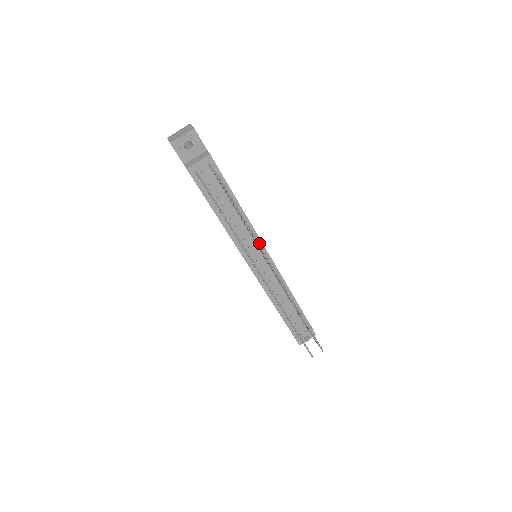
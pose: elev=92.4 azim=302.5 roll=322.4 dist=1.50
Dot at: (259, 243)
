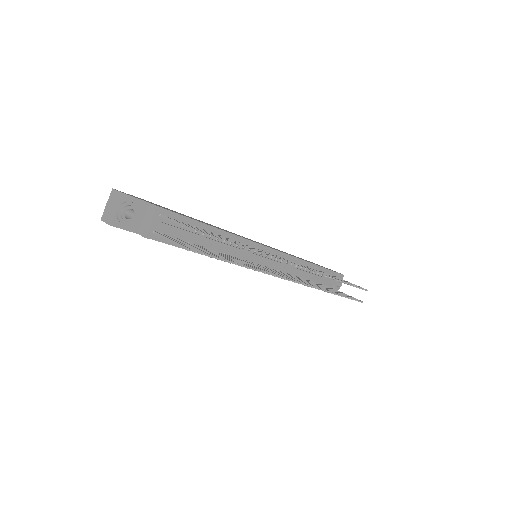
Dot at: (263, 254)
